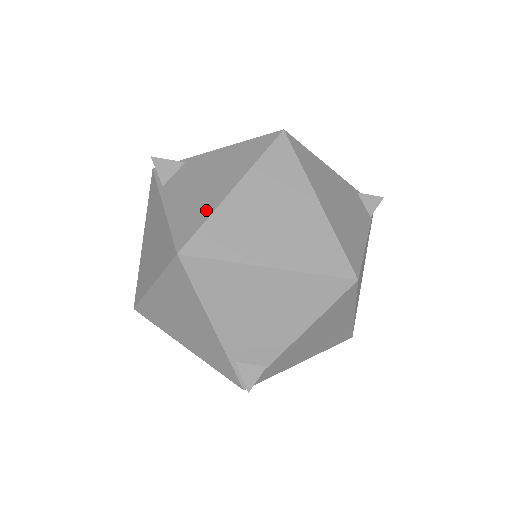
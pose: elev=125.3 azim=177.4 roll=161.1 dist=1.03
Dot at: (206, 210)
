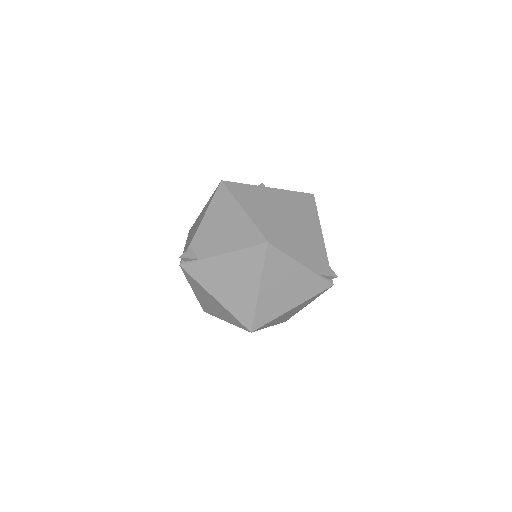
Dot at: occluded
